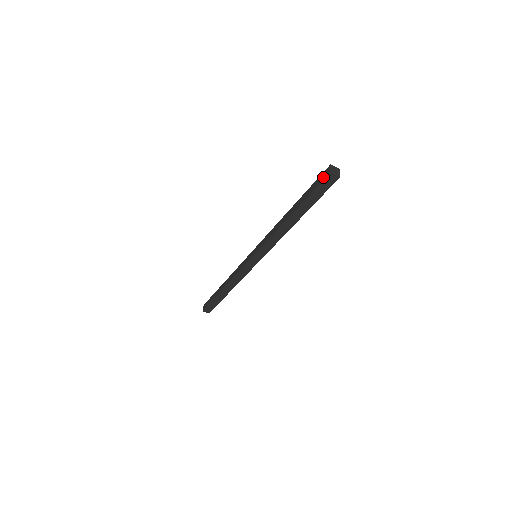
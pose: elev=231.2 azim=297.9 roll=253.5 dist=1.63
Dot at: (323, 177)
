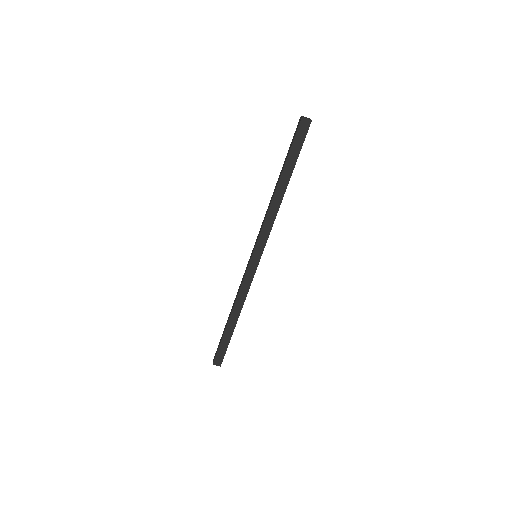
Dot at: (297, 127)
